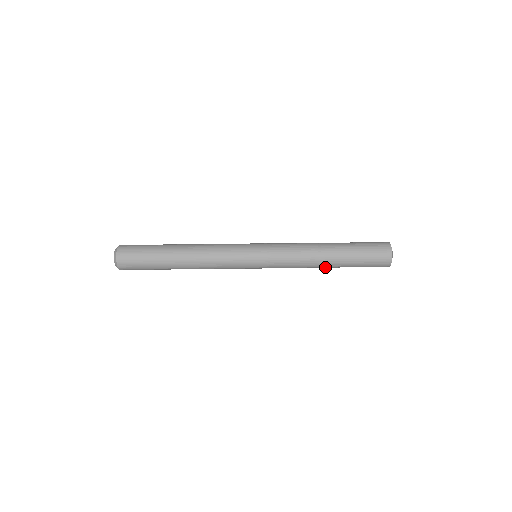
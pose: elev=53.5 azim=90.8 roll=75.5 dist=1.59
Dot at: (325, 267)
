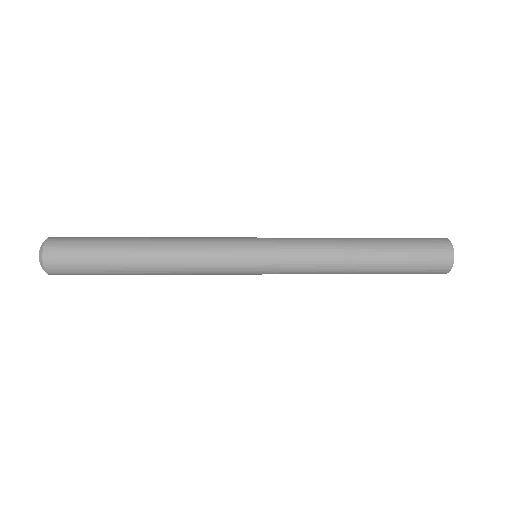
Dot at: occluded
